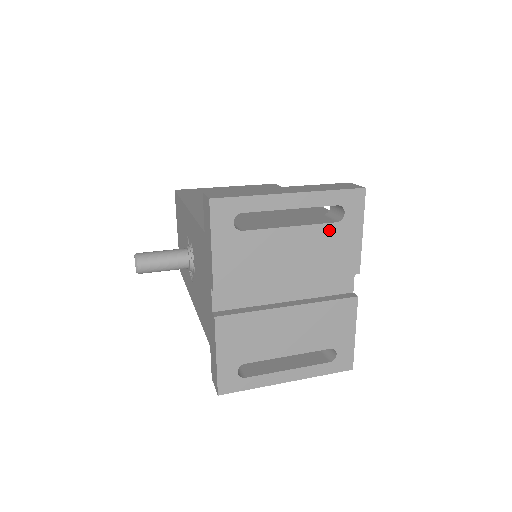
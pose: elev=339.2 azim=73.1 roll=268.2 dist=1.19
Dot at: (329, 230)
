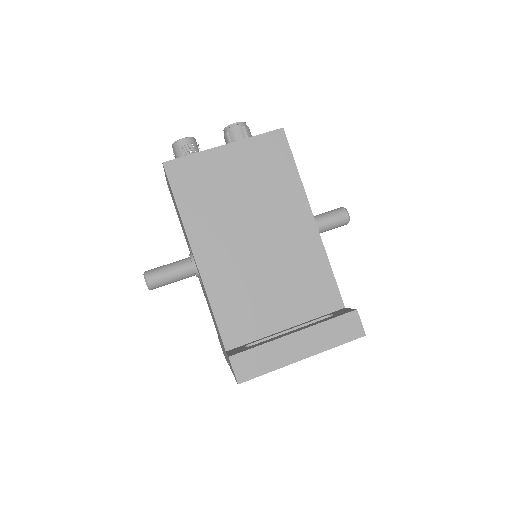
Dot at: occluded
